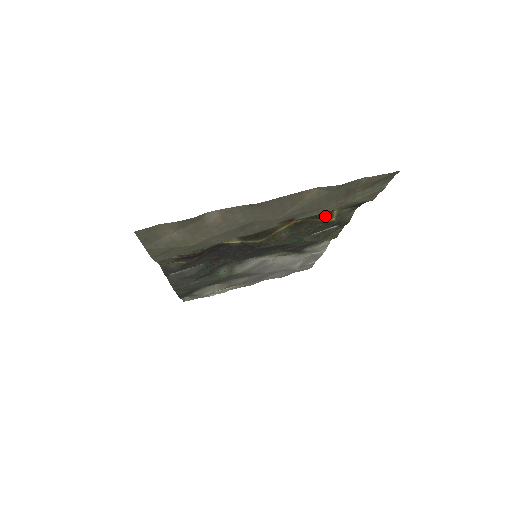
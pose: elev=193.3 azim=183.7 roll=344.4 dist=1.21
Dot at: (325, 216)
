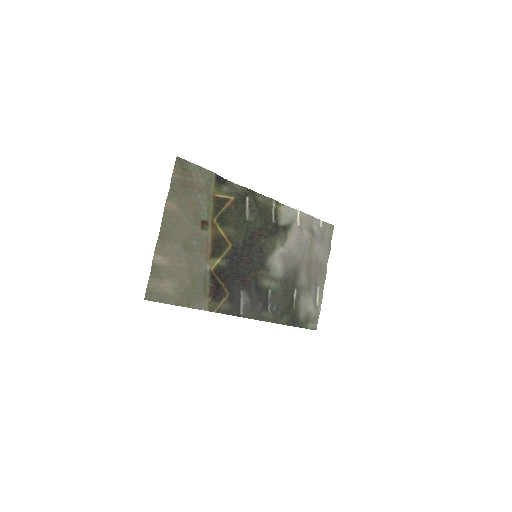
Dot at: (221, 203)
